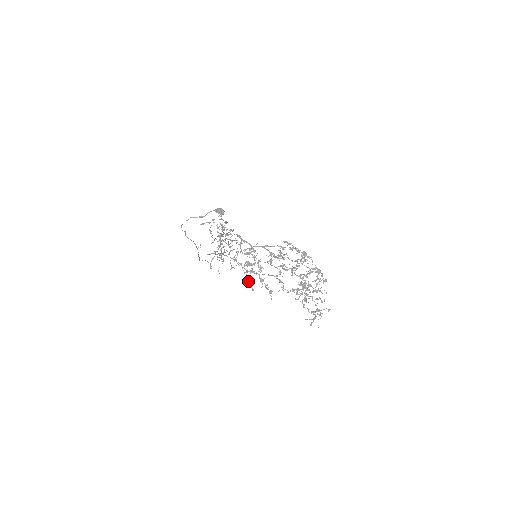
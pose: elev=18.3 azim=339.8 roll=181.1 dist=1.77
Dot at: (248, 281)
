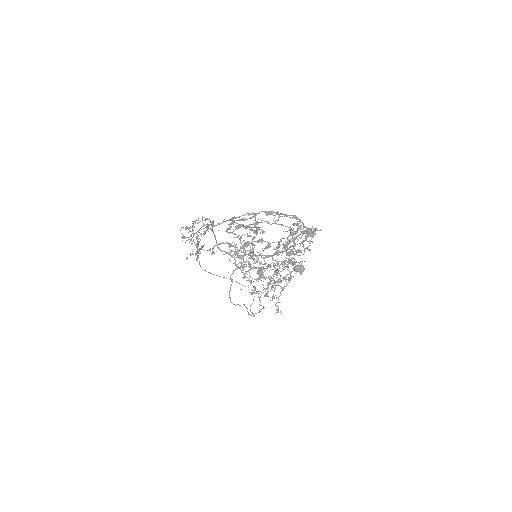
Dot at: (190, 254)
